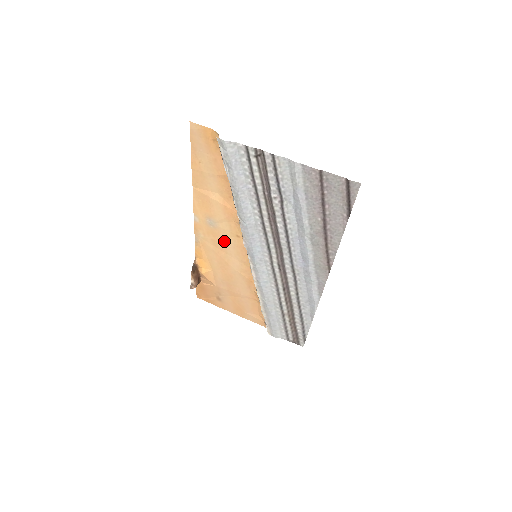
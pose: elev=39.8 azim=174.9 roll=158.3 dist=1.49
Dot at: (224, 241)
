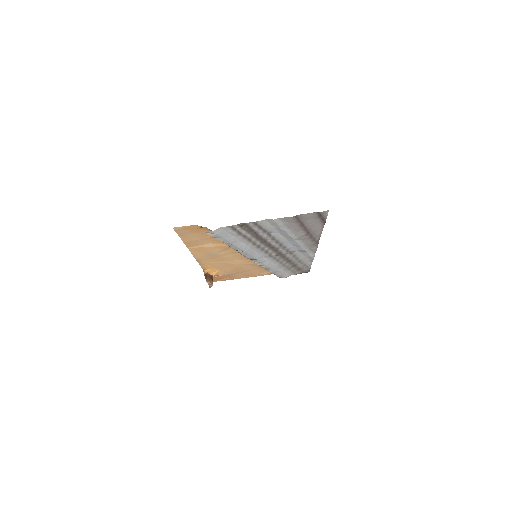
Dot at: (225, 257)
